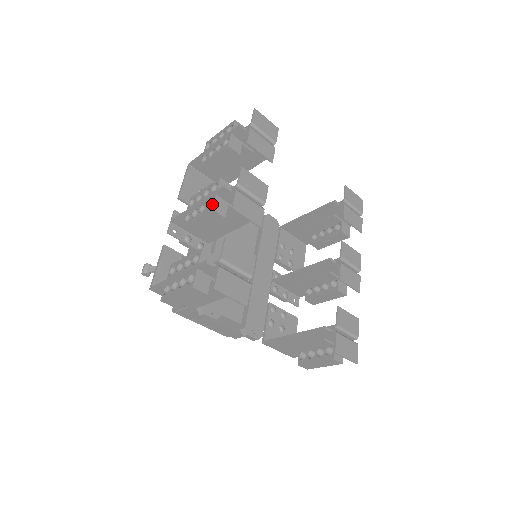
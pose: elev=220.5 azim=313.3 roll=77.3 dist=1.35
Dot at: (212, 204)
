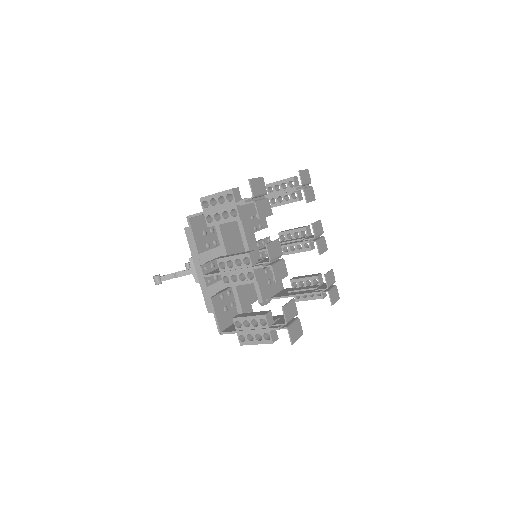
Dot at: (254, 278)
